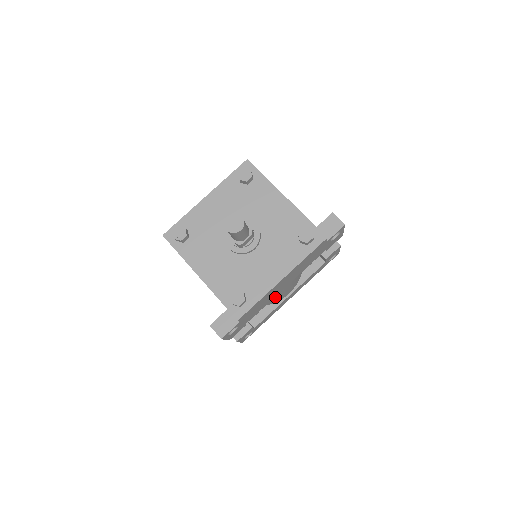
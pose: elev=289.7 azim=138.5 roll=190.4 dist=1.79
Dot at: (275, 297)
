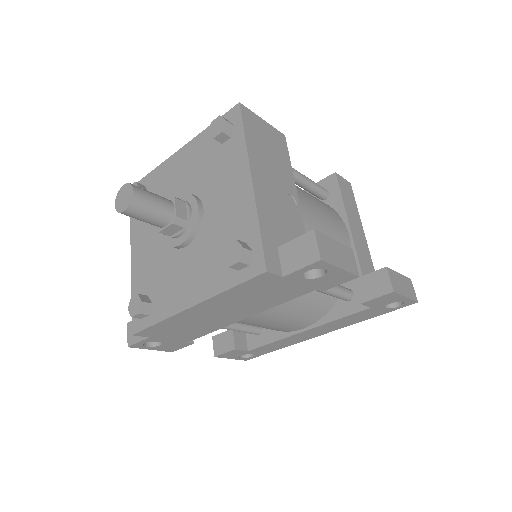
Dot at: (258, 325)
